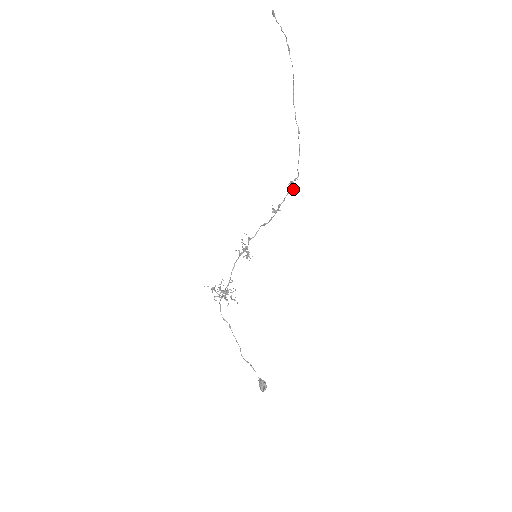
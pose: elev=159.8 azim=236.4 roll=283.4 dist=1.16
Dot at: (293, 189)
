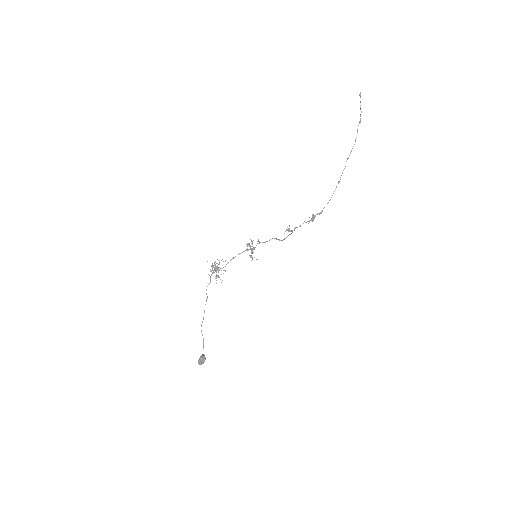
Dot at: (312, 221)
